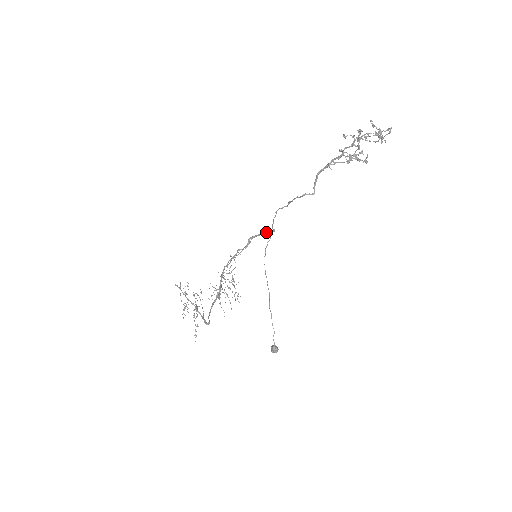
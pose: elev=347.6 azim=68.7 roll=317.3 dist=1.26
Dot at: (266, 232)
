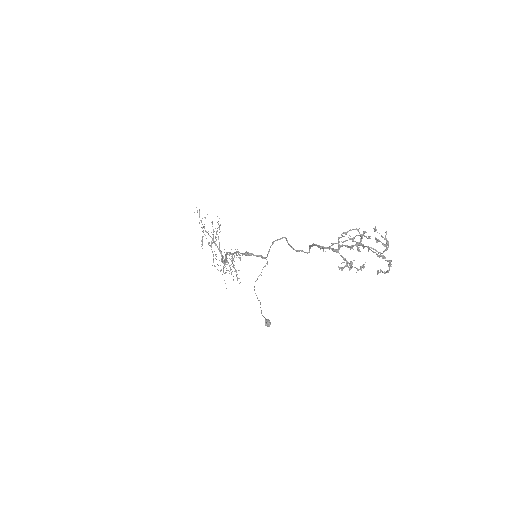
Dot at: (261, 257)
